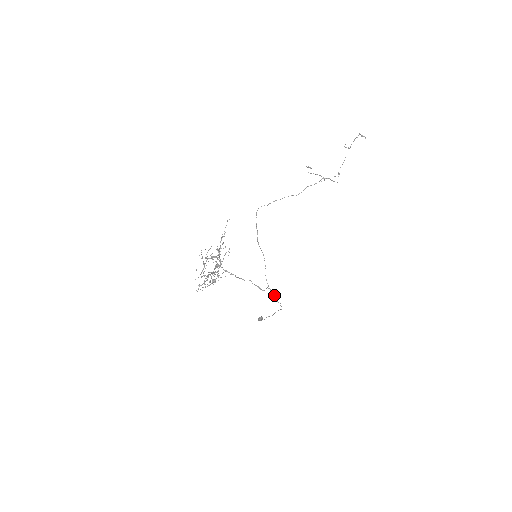
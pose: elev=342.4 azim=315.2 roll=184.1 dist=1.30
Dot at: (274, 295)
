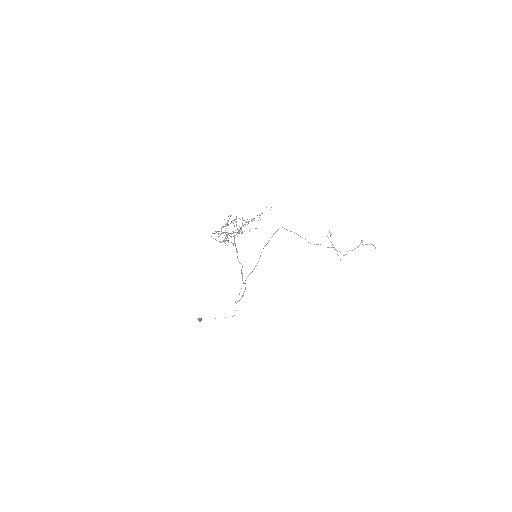
Dot at: (243, 295)
